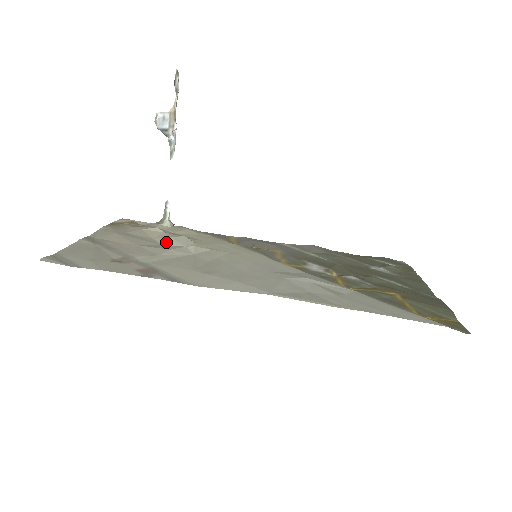
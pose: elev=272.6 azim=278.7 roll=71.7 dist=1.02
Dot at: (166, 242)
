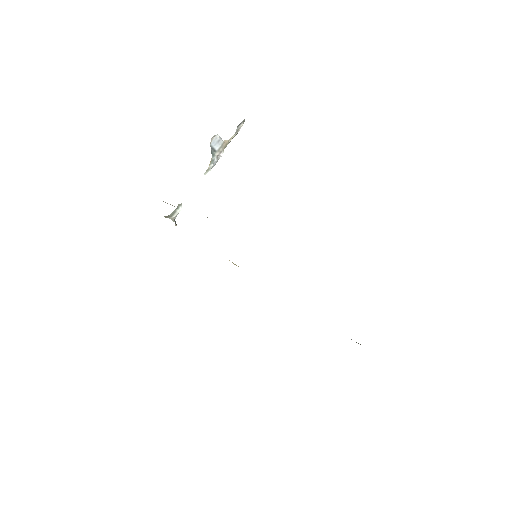
Dot at: occluded
